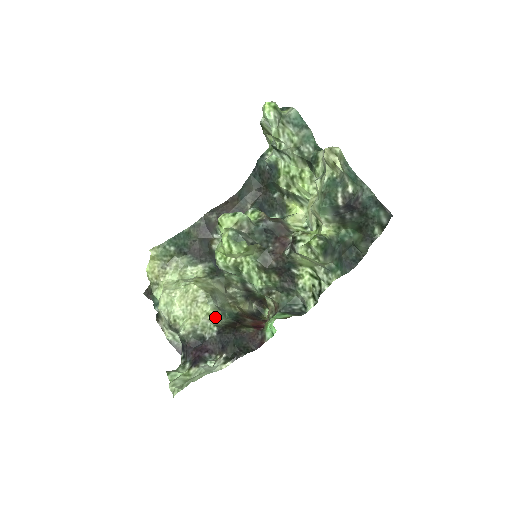
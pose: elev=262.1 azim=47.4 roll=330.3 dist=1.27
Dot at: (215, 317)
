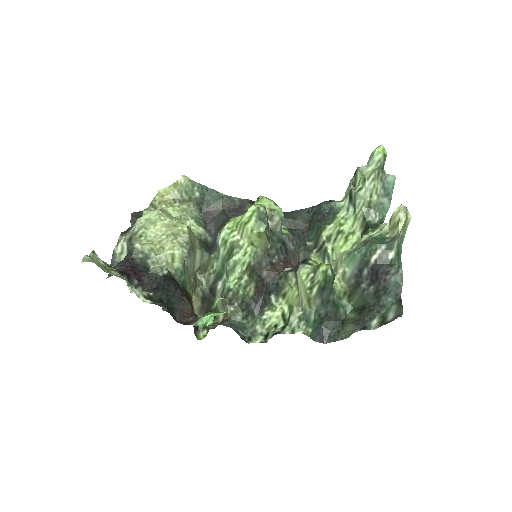
Dot at: (174, 266)
